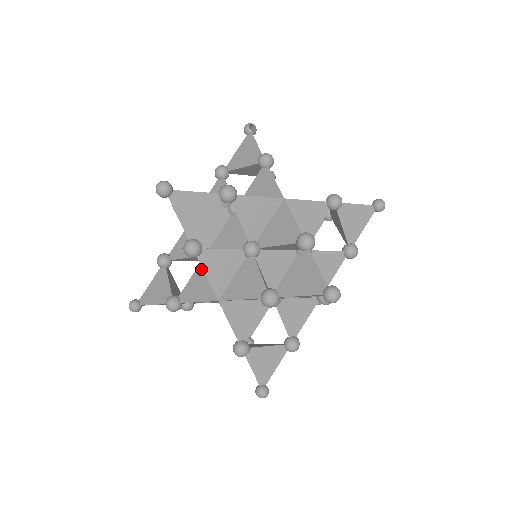
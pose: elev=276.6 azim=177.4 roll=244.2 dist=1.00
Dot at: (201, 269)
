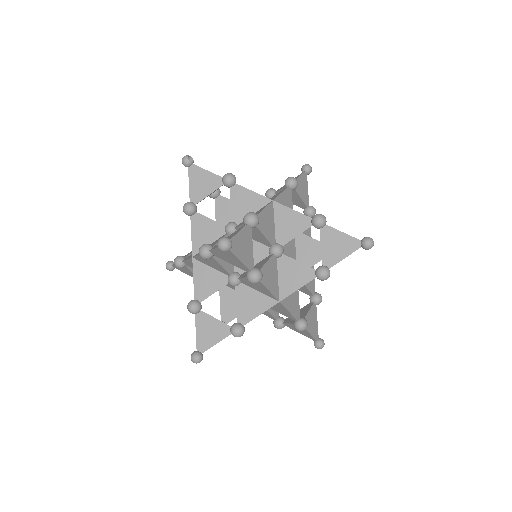
Dot at: (241, 291)
